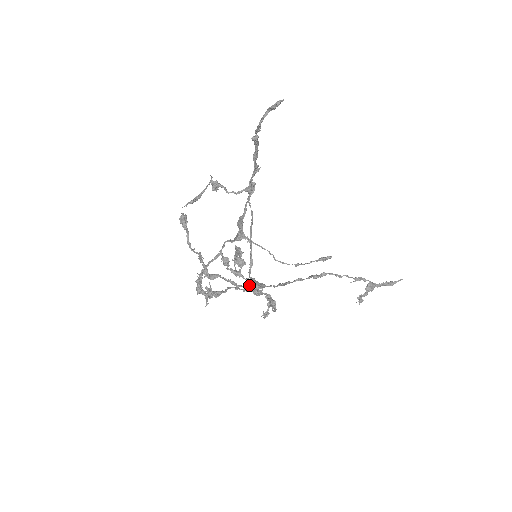
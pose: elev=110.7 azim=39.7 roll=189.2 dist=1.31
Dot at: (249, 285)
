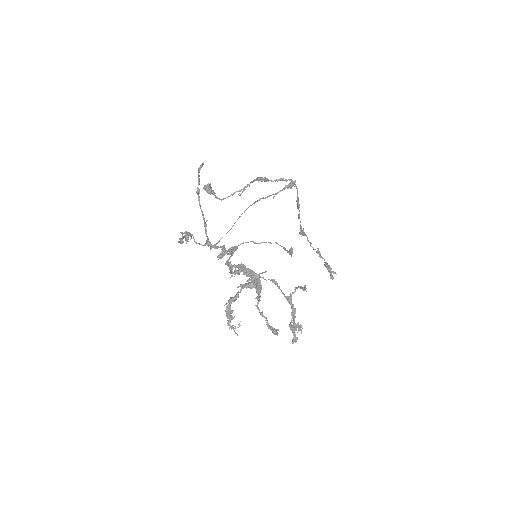
Dot at: (271, 280)
